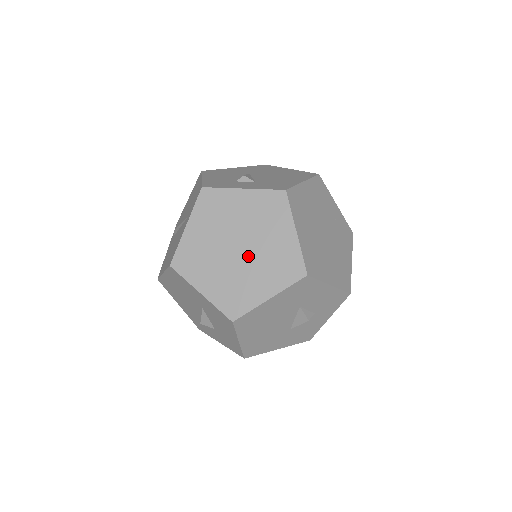
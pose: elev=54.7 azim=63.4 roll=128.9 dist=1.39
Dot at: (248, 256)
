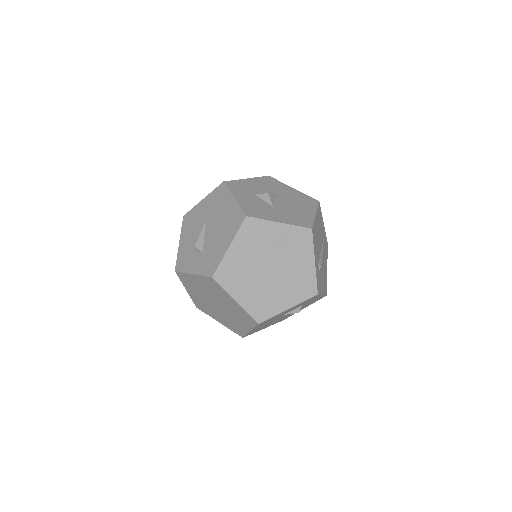
Dot at: (224, 309)
